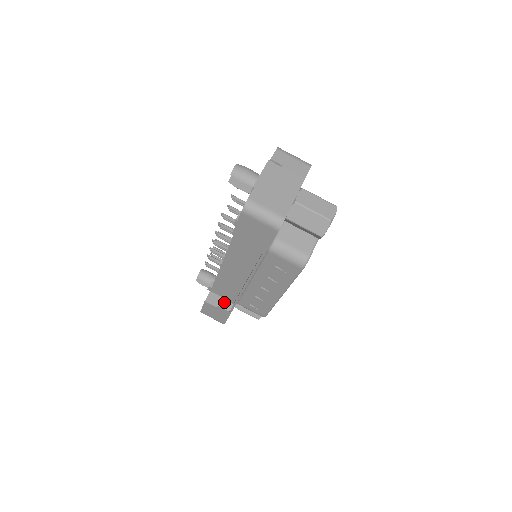
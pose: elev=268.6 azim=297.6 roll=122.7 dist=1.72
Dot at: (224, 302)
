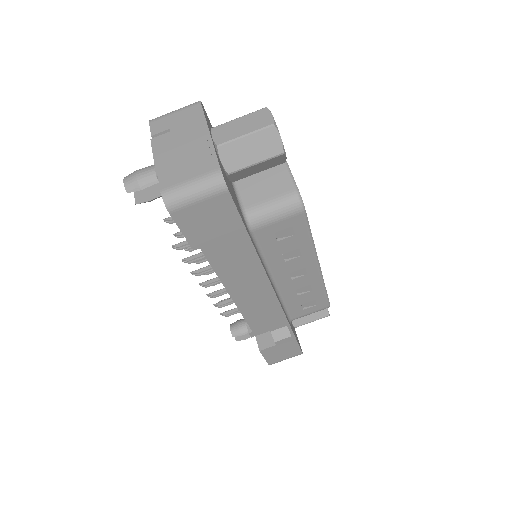
Dot at: (277, 332)
